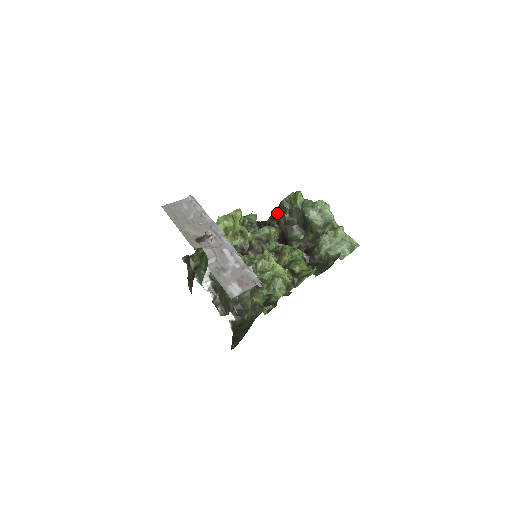
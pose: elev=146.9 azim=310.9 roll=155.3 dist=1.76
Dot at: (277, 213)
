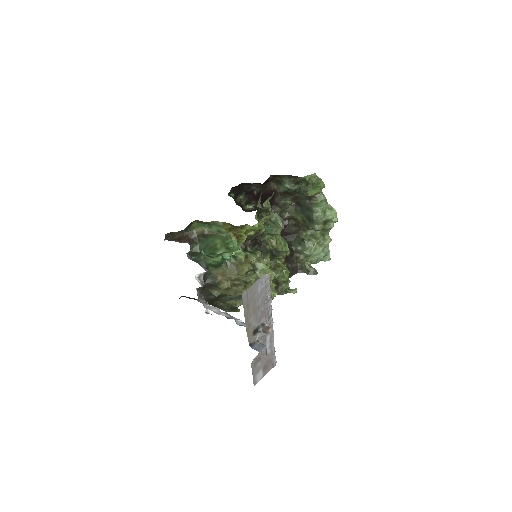
Dot at: (286, 177)
